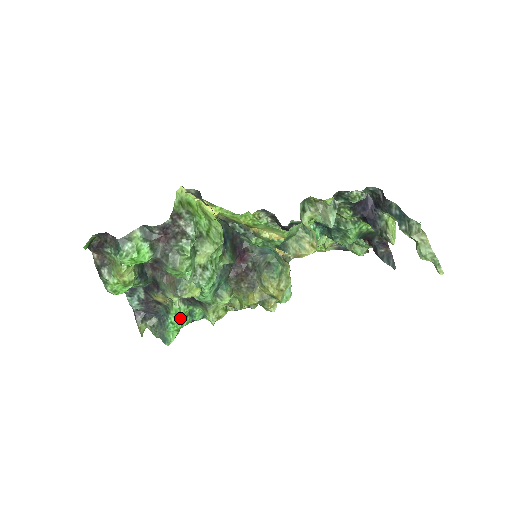
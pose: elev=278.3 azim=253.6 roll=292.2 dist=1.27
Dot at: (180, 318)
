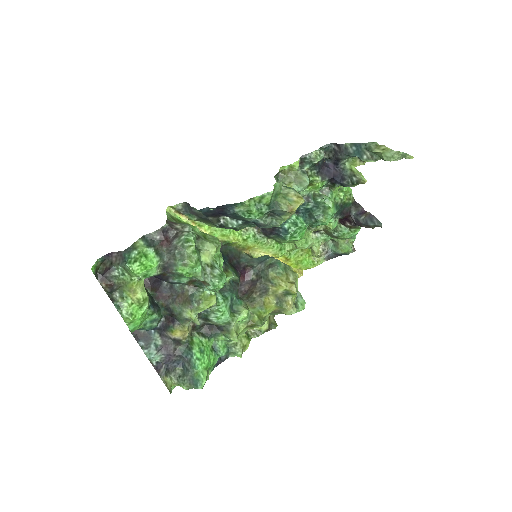
Dot at: (205, 352)
